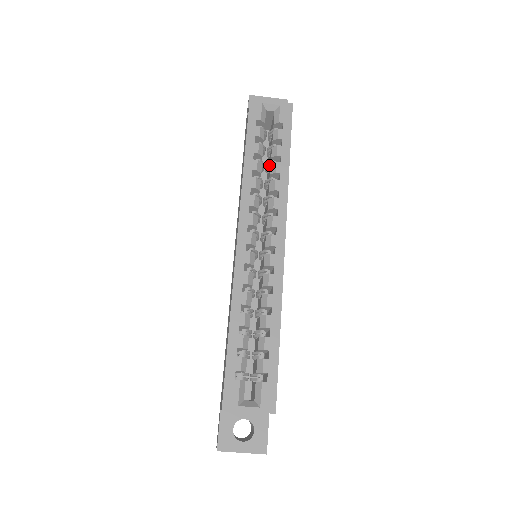
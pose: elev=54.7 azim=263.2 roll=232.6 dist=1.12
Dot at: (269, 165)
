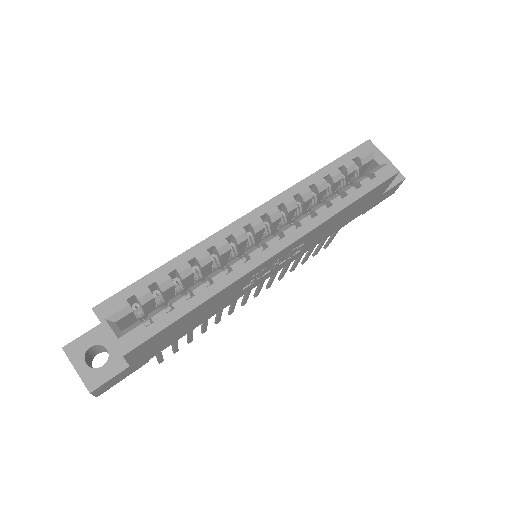
Dot at: occluded
